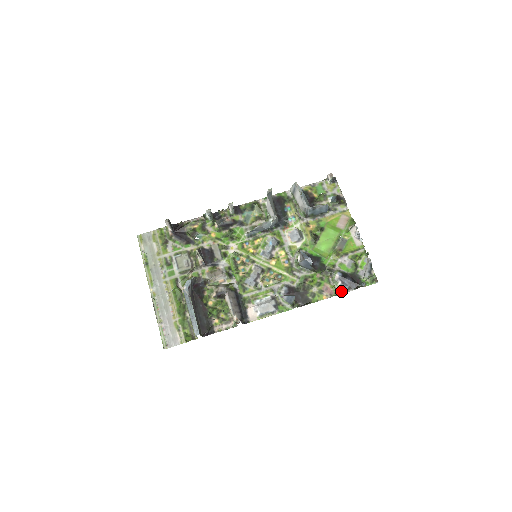
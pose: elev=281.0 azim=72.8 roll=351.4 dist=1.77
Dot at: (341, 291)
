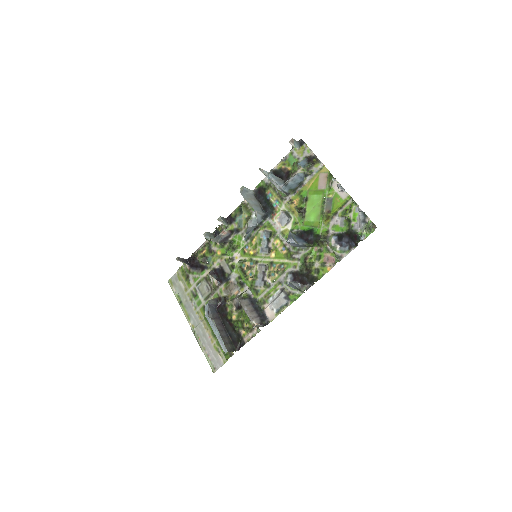
Dot at: (342, 255)
